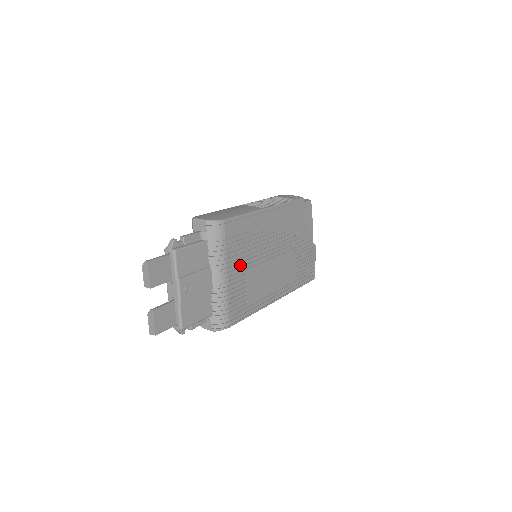
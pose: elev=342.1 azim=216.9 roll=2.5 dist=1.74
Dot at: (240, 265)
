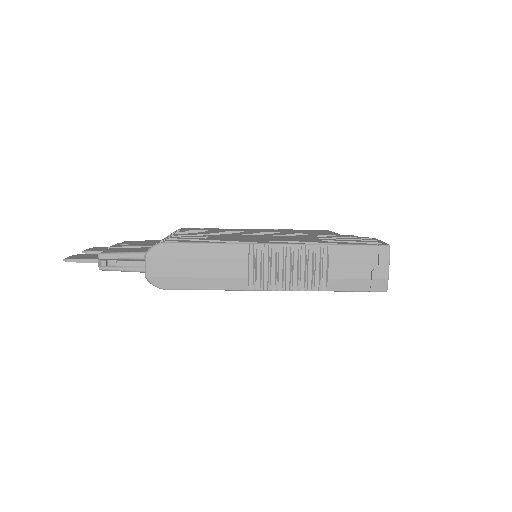
Dot at: occluded
